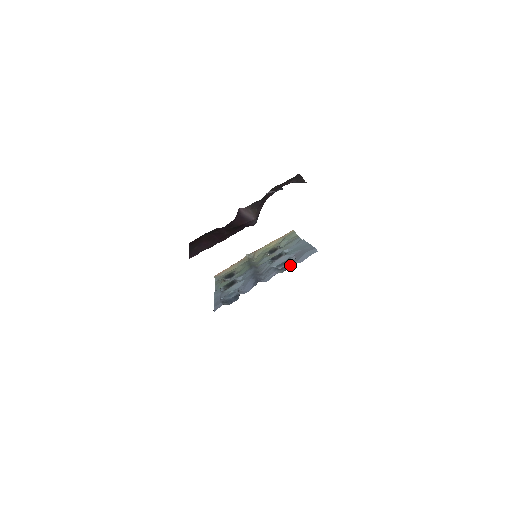
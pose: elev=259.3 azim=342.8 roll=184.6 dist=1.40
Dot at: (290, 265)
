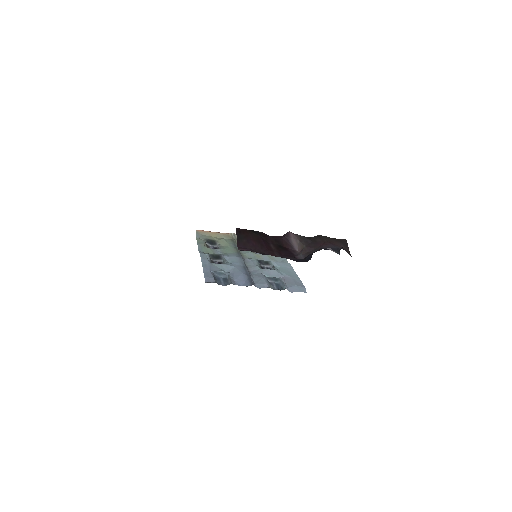
Dot at: (279, 285)
